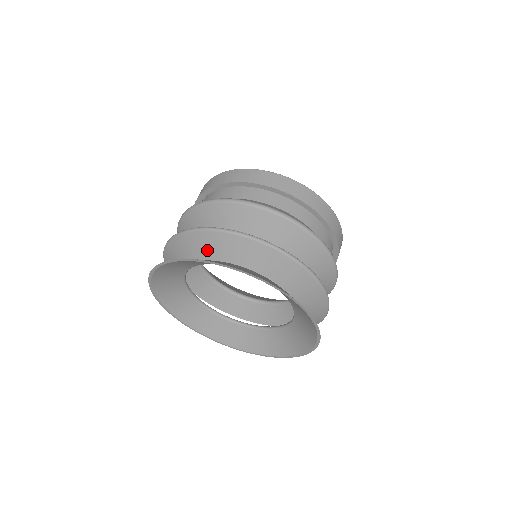
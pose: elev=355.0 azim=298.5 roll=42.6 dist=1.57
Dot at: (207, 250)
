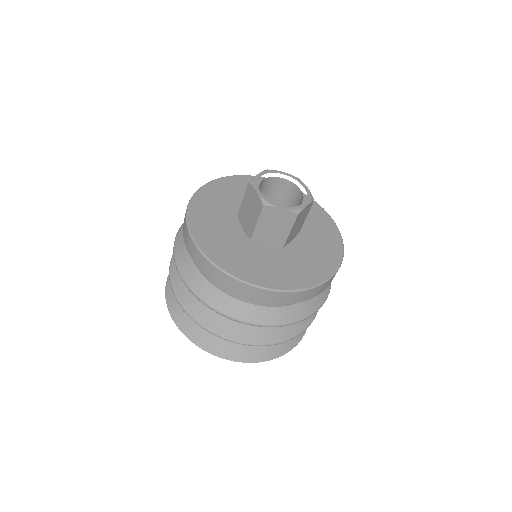
Dot at: occluded
